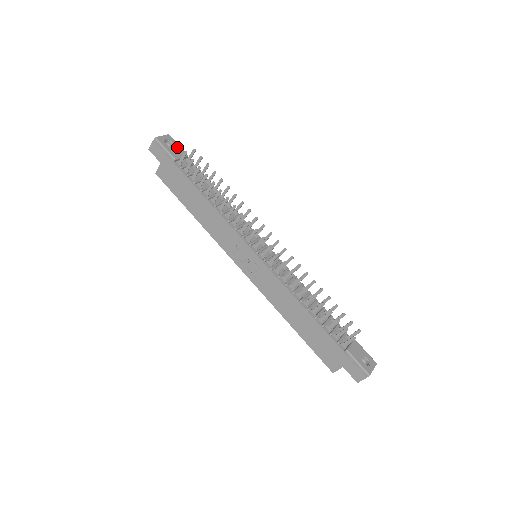
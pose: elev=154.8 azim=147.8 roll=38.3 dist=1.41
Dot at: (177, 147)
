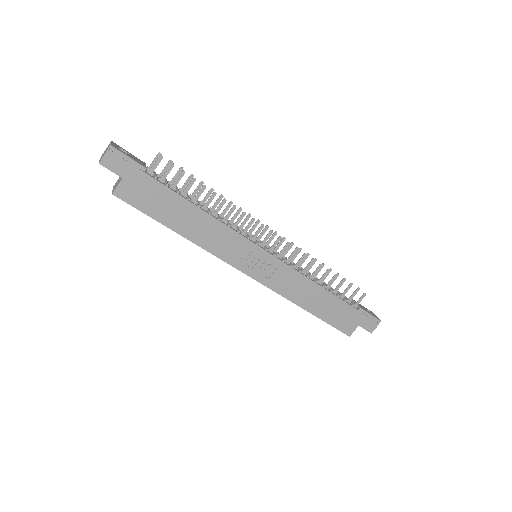
Dot at: (132, 155)
